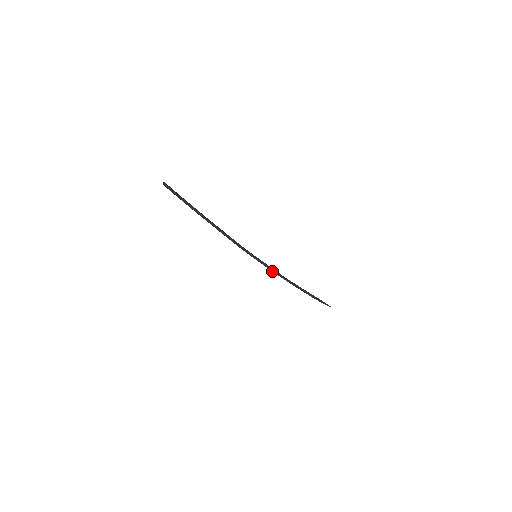
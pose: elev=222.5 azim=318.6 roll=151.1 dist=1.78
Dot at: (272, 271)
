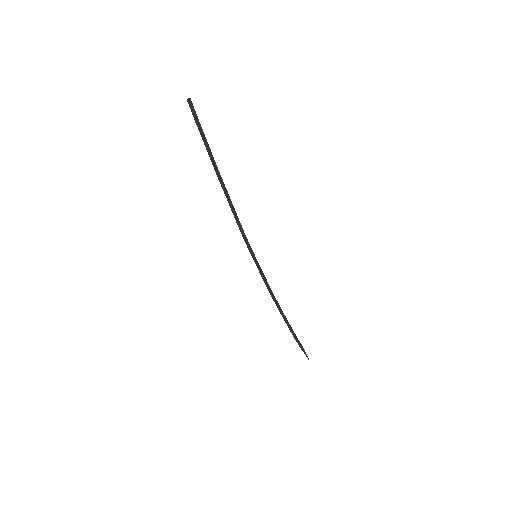
Dot at: (265, 284)
